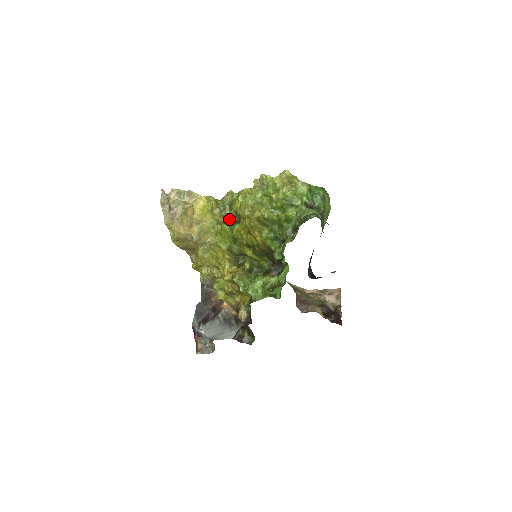
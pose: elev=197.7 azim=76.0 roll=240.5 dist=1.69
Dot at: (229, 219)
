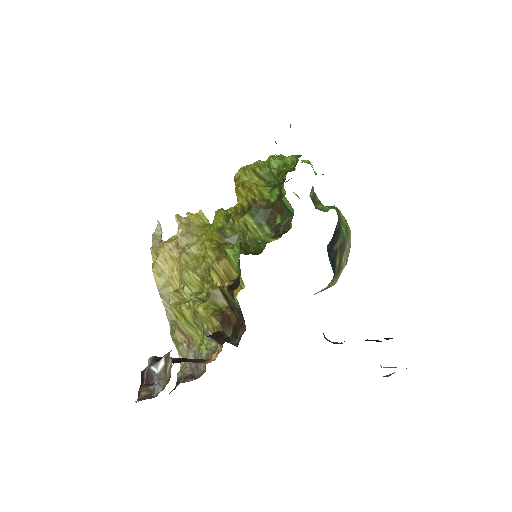
Dot at: occluded
